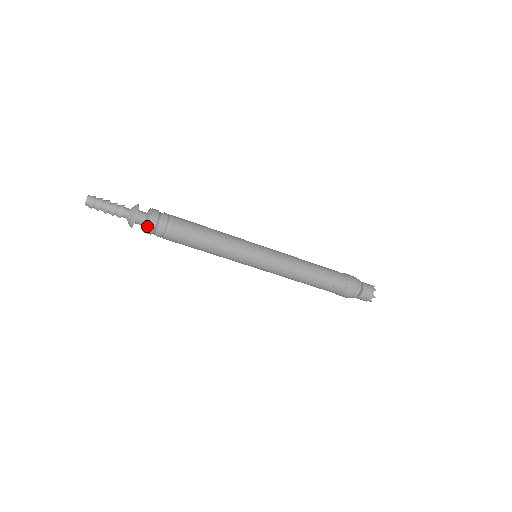
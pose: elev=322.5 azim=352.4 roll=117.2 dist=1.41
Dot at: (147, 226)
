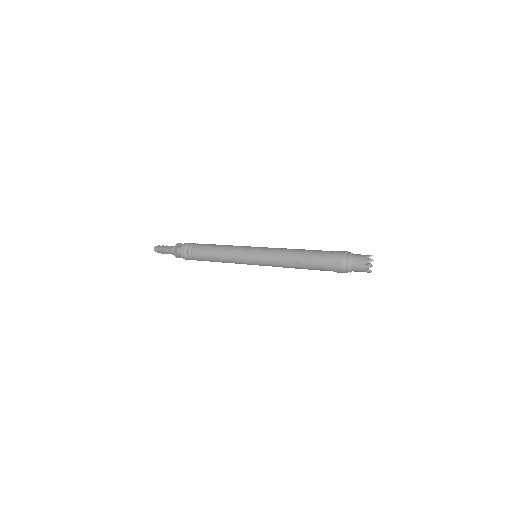
Dot at: (181, 251)
